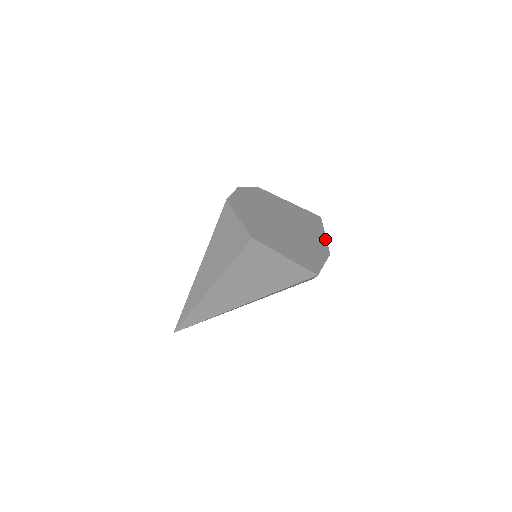
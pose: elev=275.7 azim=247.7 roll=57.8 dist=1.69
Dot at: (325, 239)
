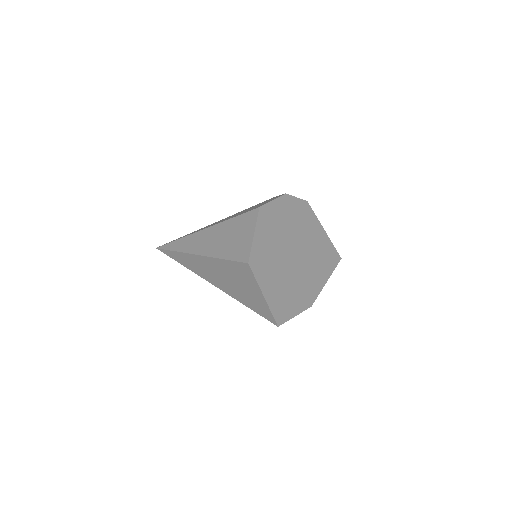
Dot at: (322, 287)
